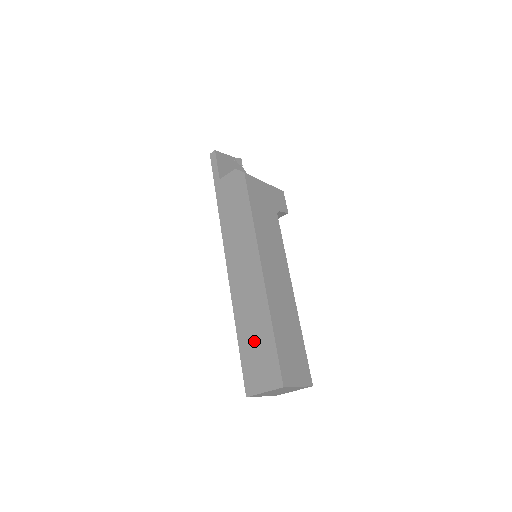
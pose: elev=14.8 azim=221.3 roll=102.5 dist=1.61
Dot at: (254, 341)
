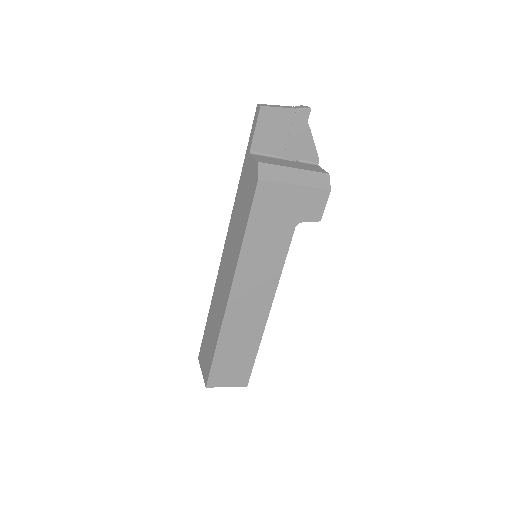
Dot at: (210, 335)
